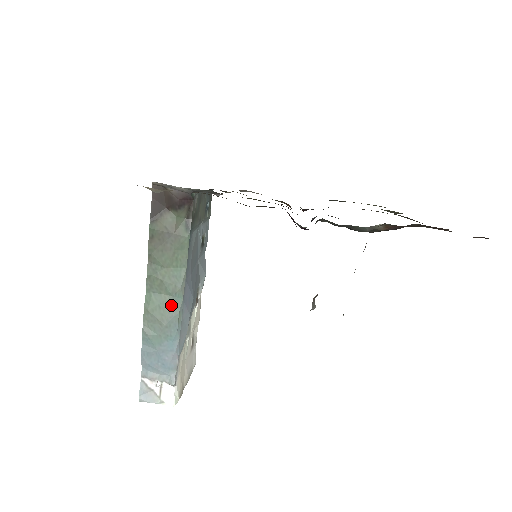
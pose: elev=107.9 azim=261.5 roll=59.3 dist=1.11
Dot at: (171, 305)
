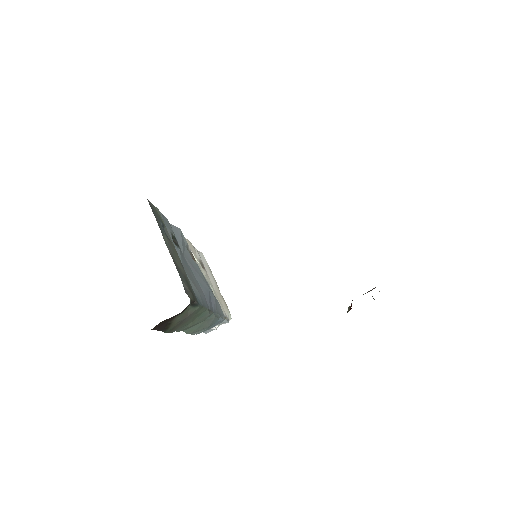
Dot at: (207, 321)
